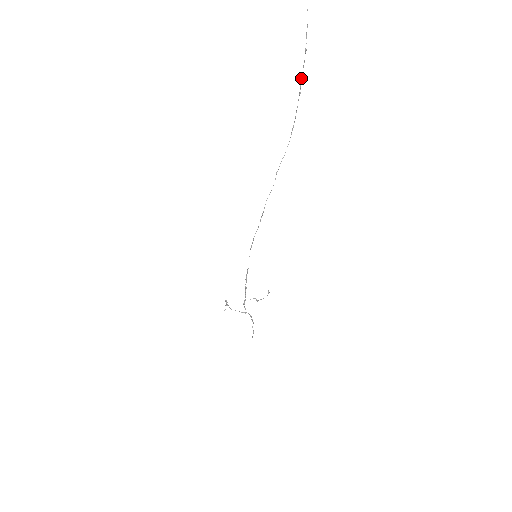
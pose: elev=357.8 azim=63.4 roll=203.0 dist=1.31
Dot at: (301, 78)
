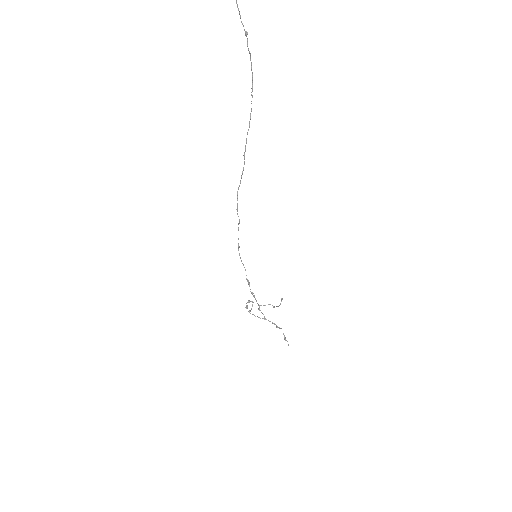
Dot at: (238, 10)
